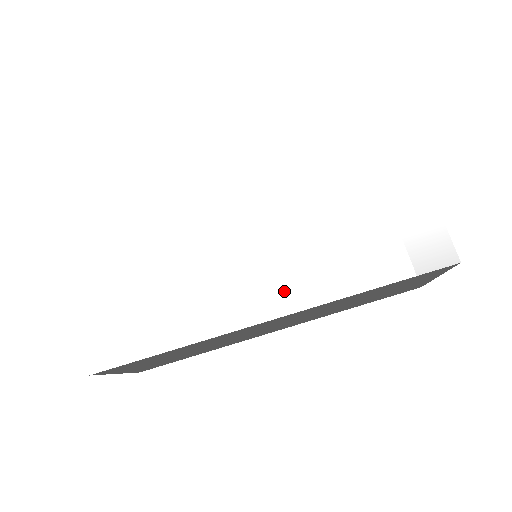
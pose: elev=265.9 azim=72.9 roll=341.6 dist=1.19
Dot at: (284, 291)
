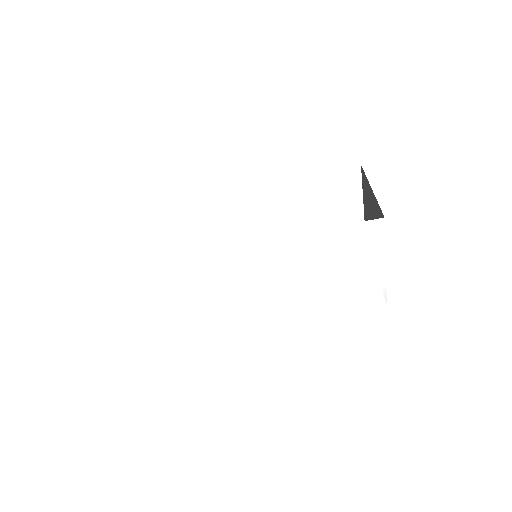
Dot at: (277, 312)
